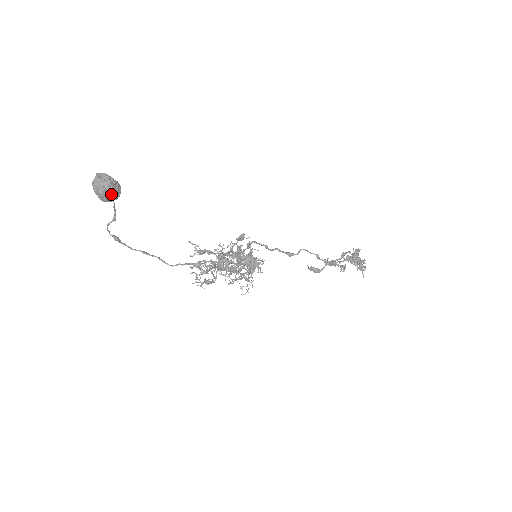
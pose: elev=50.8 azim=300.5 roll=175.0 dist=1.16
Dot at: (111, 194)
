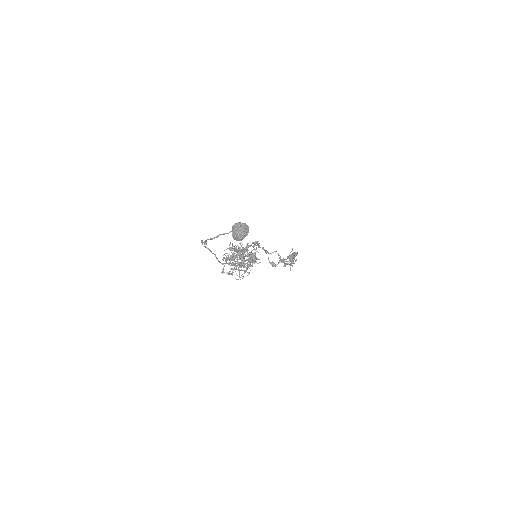
Dot at: (243, 238)
